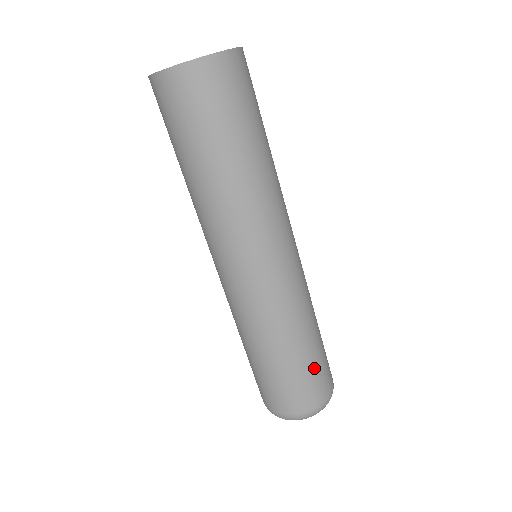
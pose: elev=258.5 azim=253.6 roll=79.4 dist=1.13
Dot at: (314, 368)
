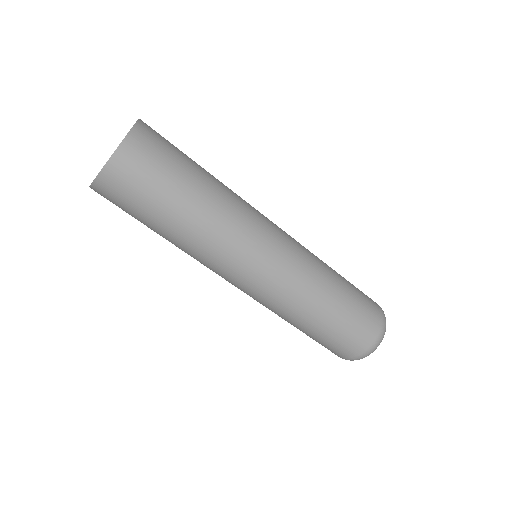
Dot at: (352, 316)
